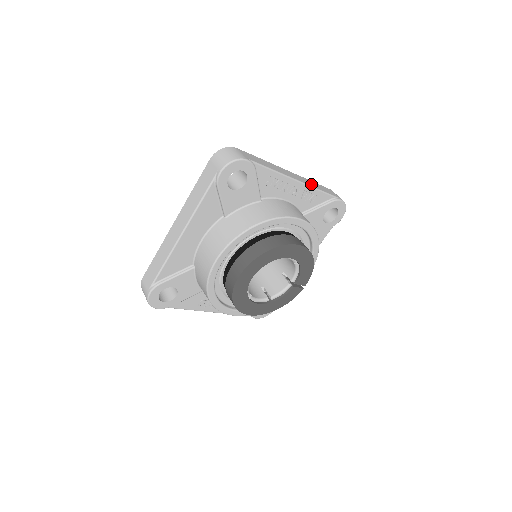
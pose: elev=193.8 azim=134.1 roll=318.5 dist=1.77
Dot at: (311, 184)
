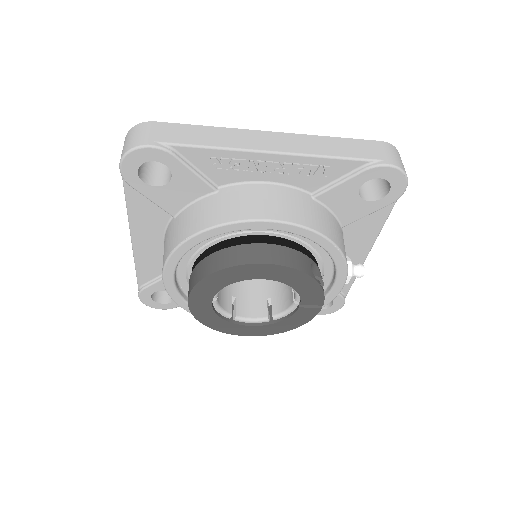
Dot at: (313, 148)
